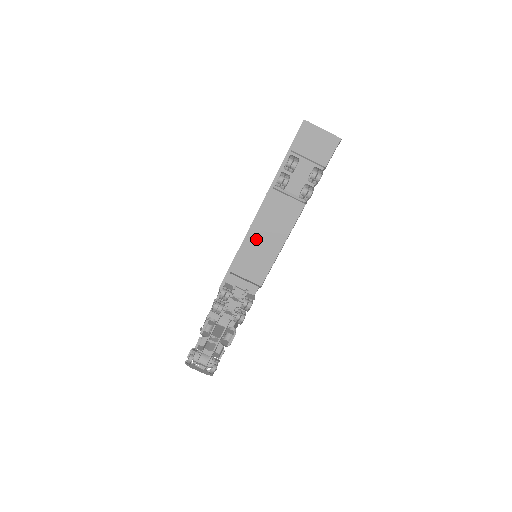
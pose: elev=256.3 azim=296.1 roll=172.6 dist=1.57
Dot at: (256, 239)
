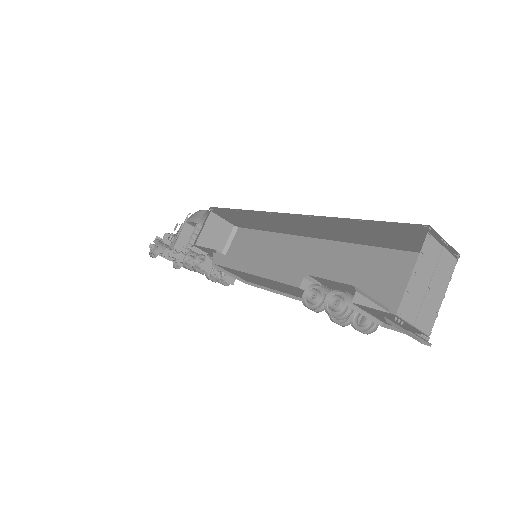
Dot at: (255, 277)
